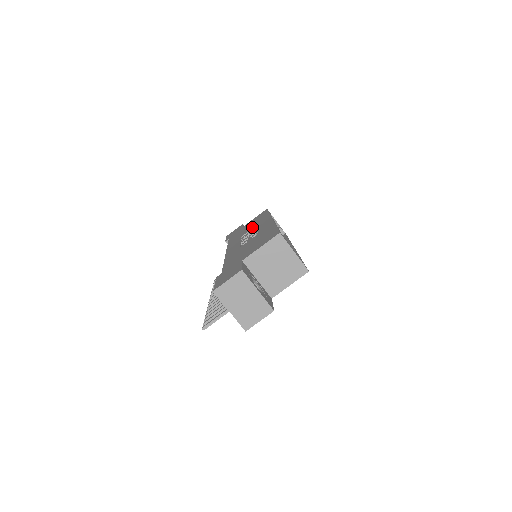
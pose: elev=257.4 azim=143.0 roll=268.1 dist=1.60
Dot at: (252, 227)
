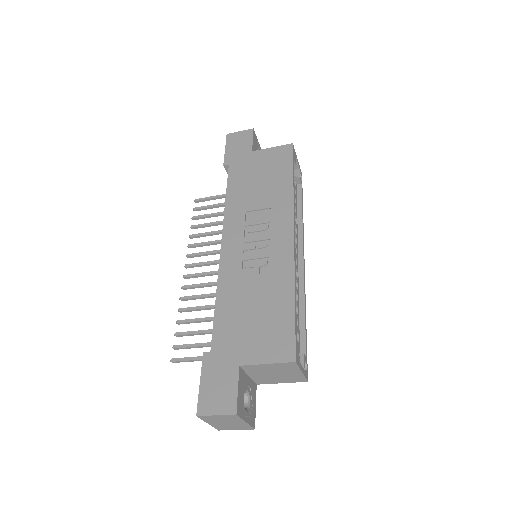
Dot at: (264, 203)
